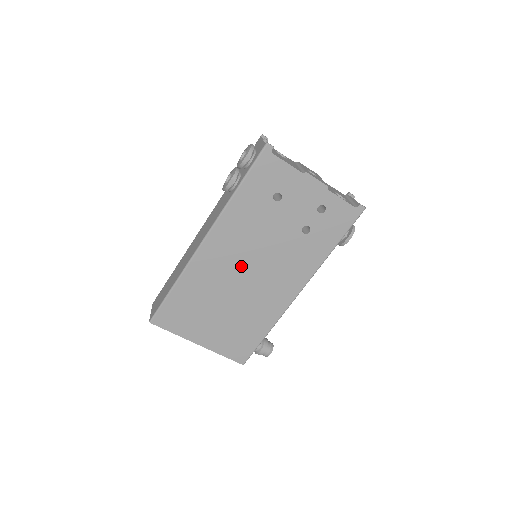
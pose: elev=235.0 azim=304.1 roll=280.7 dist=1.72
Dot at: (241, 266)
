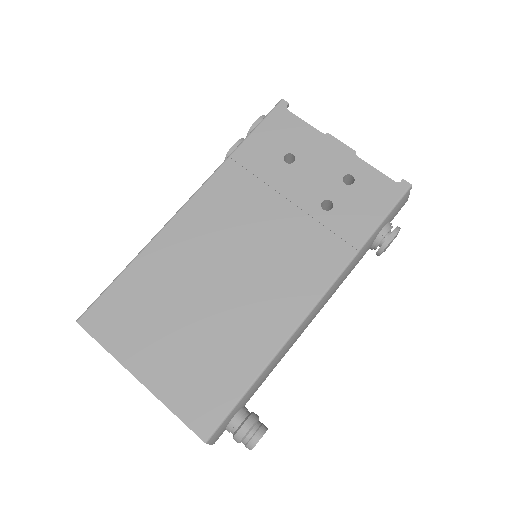
Dot at: (230, 247)
